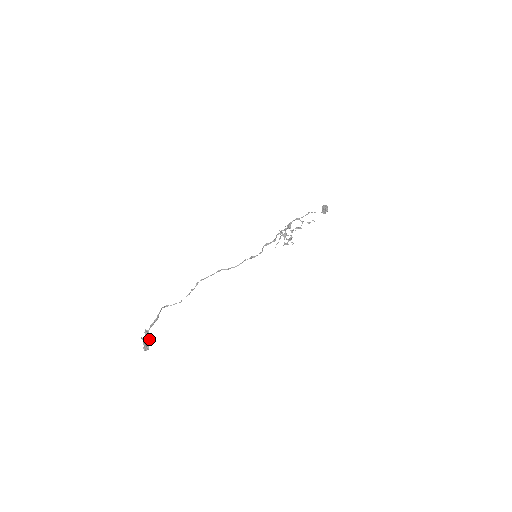
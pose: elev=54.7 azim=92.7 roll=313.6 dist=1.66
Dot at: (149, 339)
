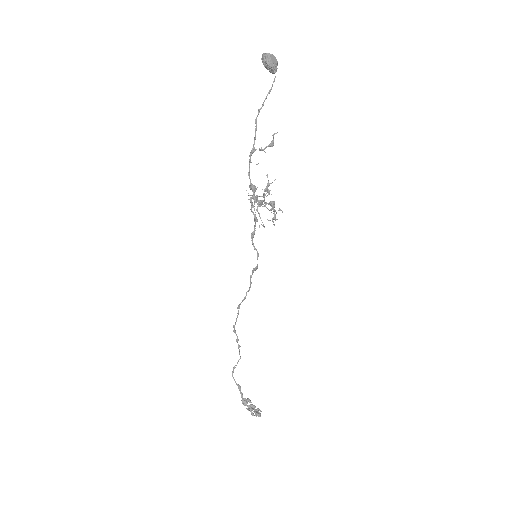
Dot at: (252, 407)
